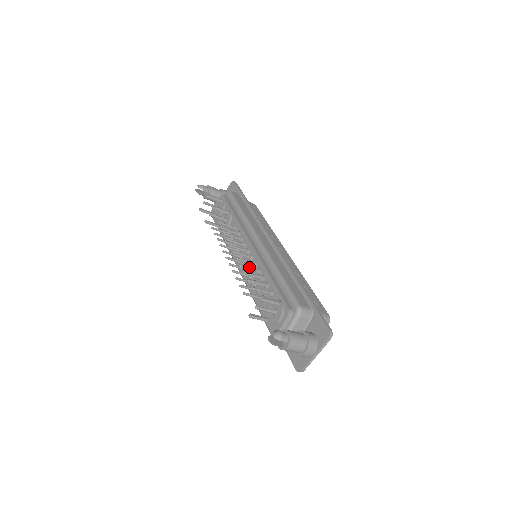
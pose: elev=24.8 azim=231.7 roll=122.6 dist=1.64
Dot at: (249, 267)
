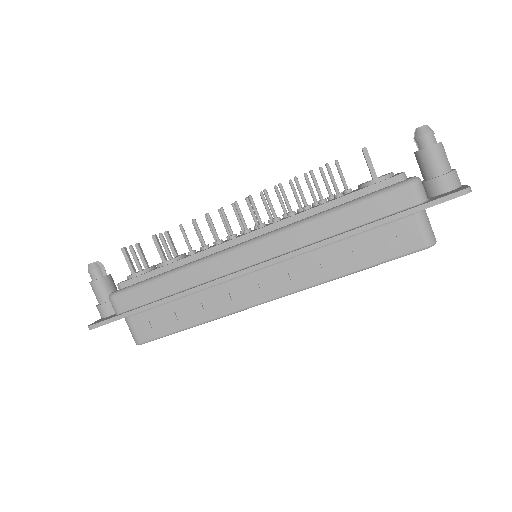
Dot at: (295, 193)
